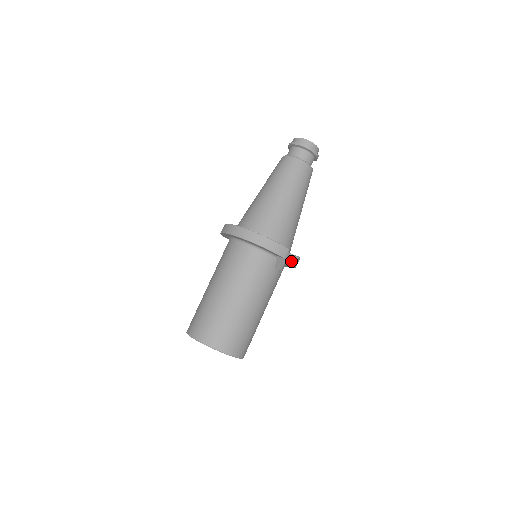
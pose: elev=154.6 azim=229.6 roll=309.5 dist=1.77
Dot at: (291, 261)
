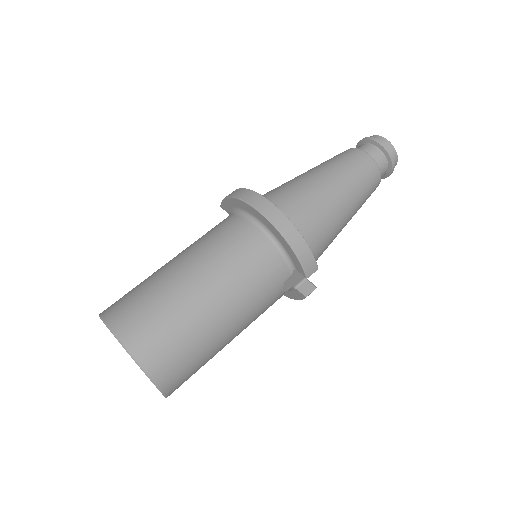
Dot at: (303, 287)
